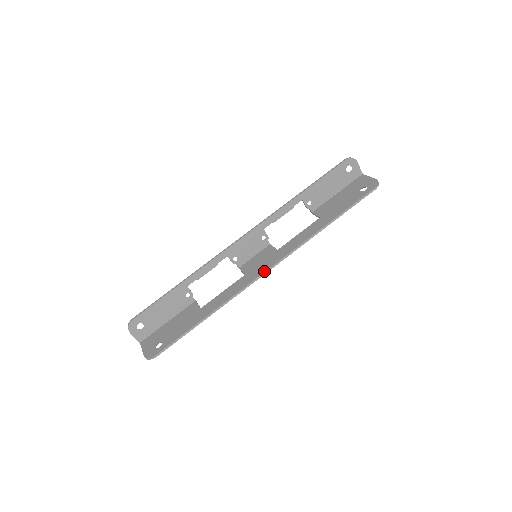
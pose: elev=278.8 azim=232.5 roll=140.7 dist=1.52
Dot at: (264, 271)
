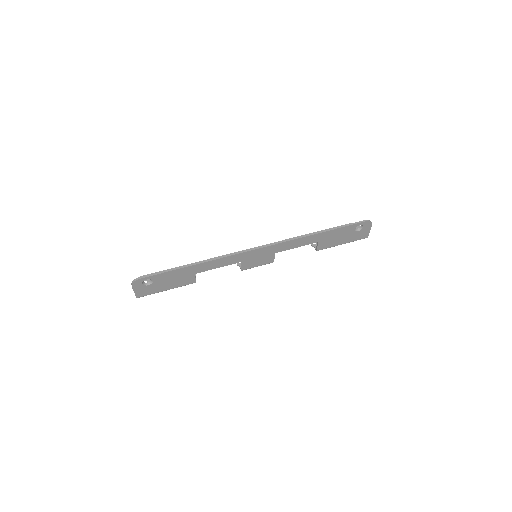
Dot at: (254, 248)
